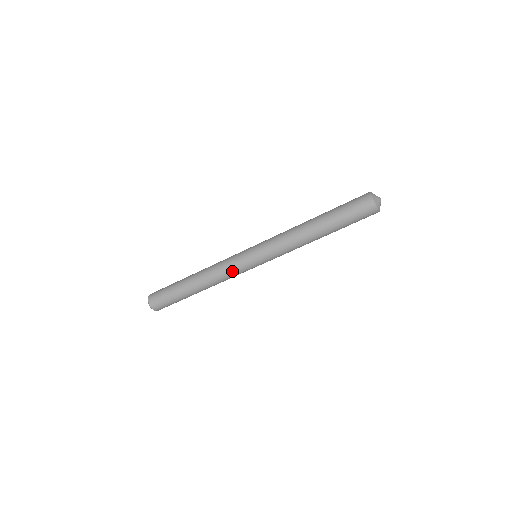
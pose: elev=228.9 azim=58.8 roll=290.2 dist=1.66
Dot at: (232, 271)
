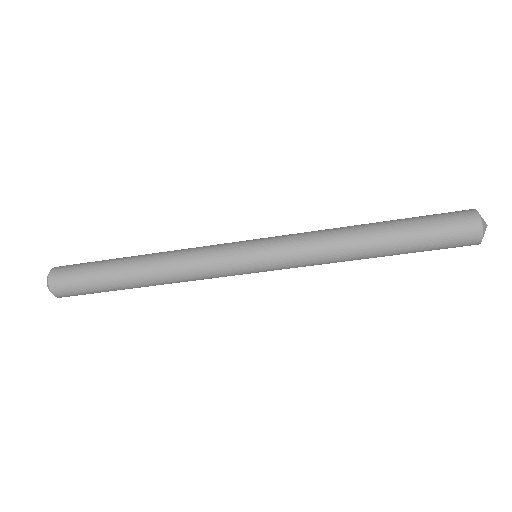
Dot at: (212, 274)
